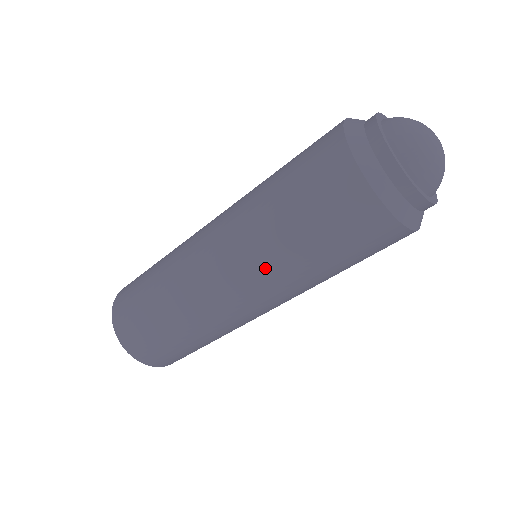
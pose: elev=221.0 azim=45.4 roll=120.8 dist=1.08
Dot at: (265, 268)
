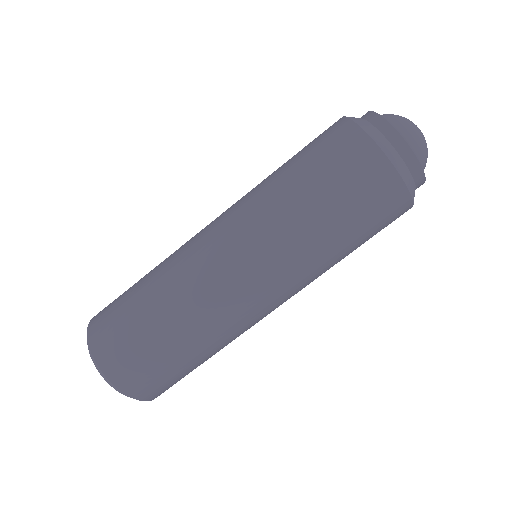
Dot at: (251, 198)
